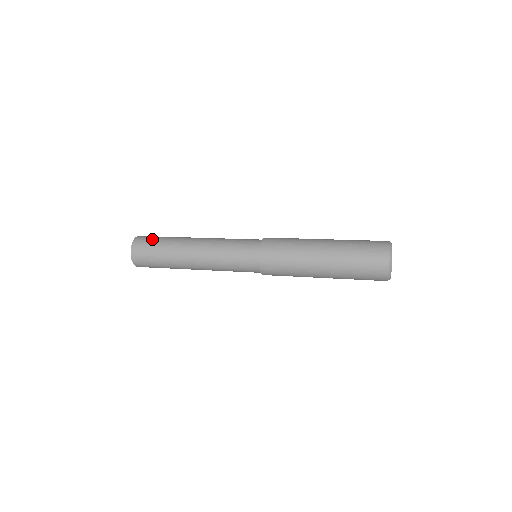
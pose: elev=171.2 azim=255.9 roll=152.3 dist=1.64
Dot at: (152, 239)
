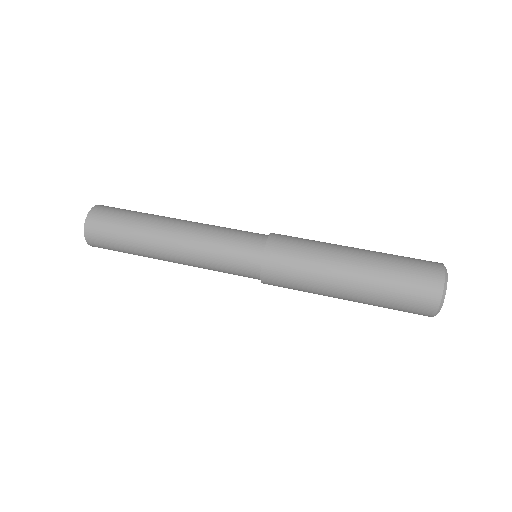
Dot at: (117, 212)
